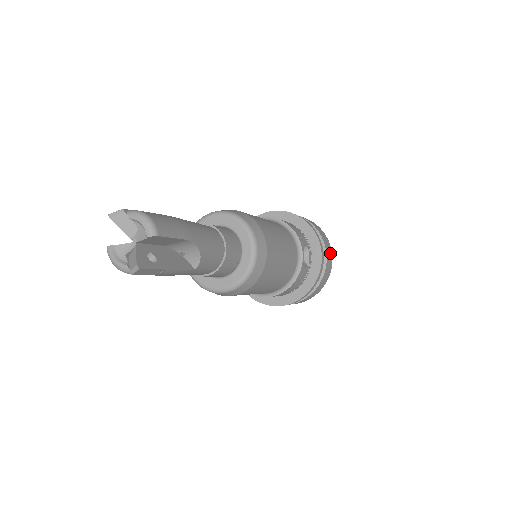
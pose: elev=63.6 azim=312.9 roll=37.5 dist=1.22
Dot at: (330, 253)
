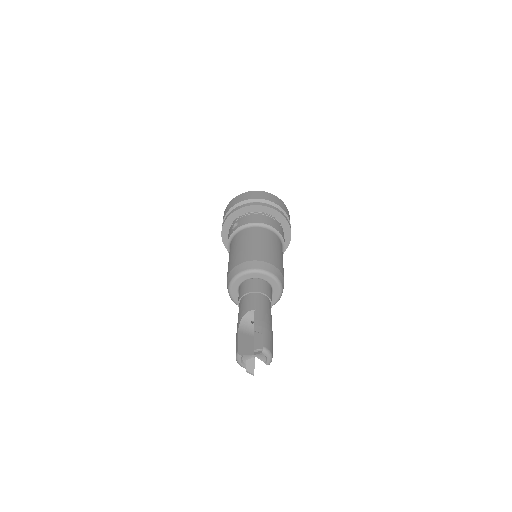
Dot at: occluded
